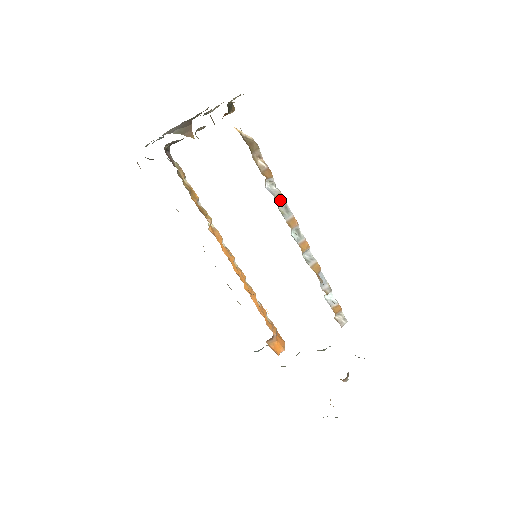
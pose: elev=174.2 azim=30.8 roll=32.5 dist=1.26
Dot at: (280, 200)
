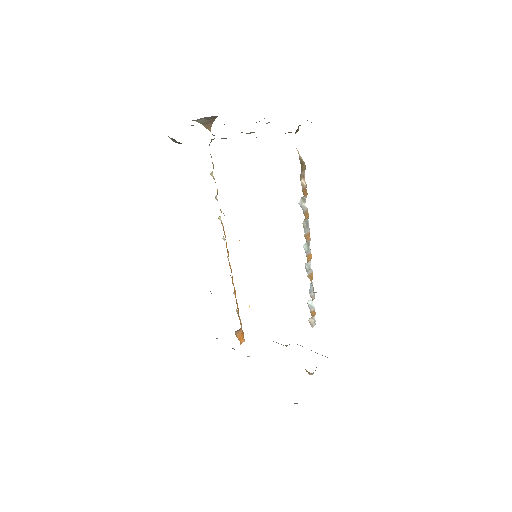
Dot at: (306, 216)
